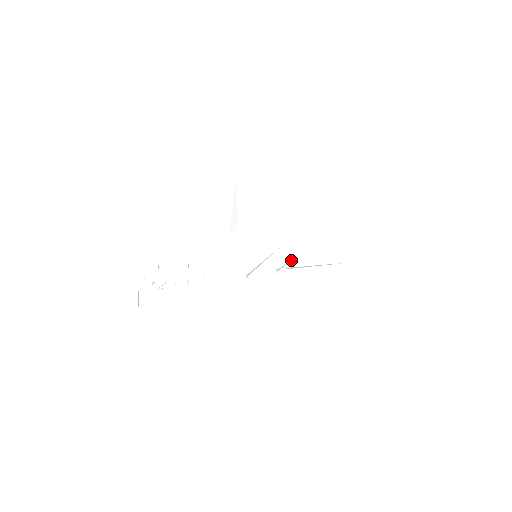
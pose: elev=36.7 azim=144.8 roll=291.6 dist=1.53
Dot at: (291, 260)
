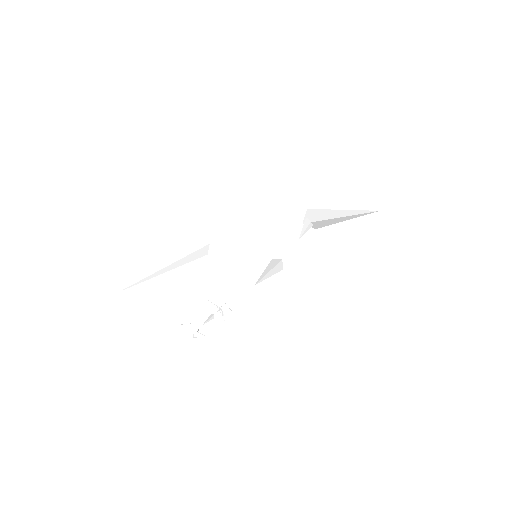
Dot at: (300, 234)
